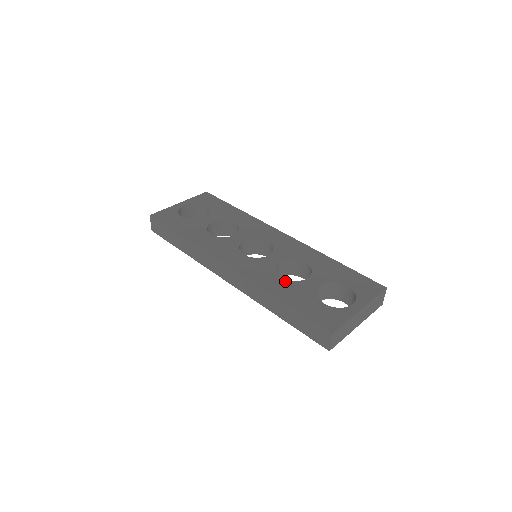
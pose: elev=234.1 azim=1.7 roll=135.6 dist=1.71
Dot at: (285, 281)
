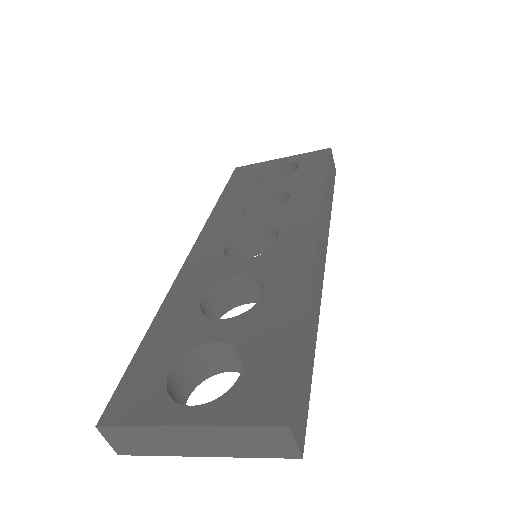
Dot at: (195, 306)
